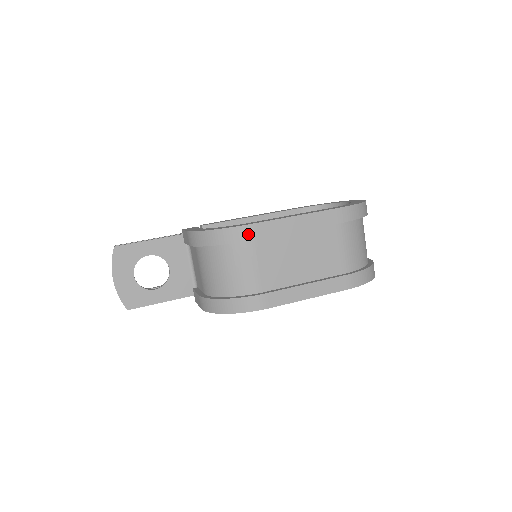
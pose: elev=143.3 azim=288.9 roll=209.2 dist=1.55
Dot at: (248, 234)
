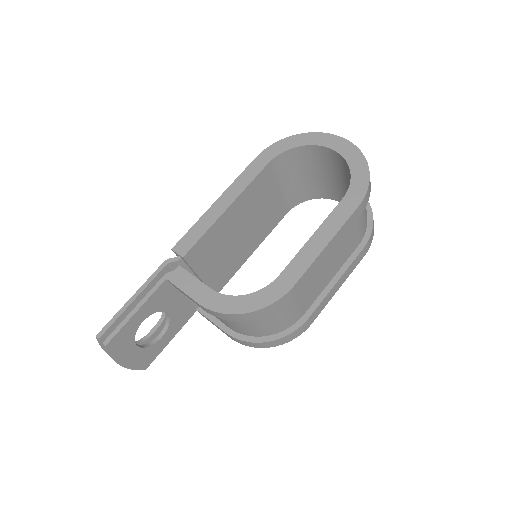
Dot at: (290, 297)
